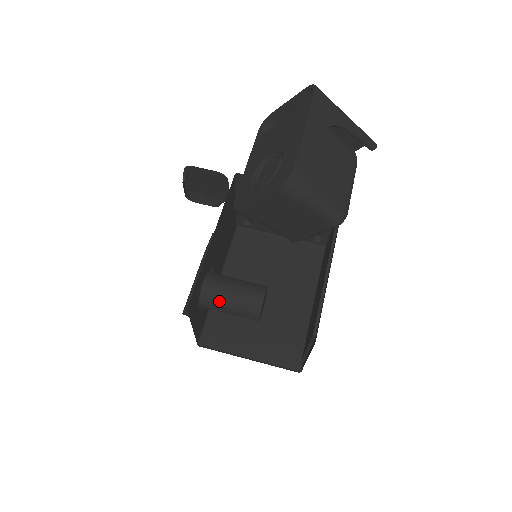
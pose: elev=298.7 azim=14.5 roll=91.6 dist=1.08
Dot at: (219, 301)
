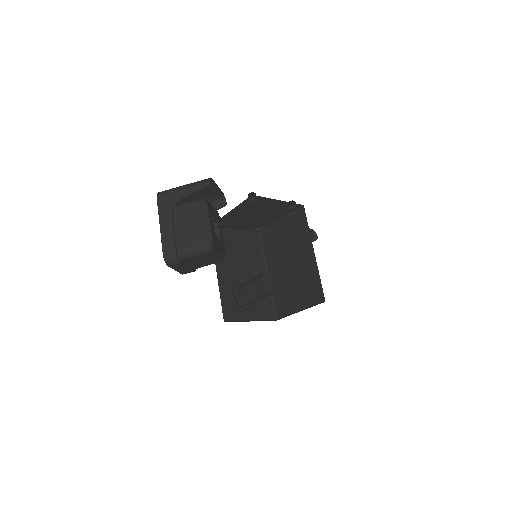
Dot at: (249, 299)
